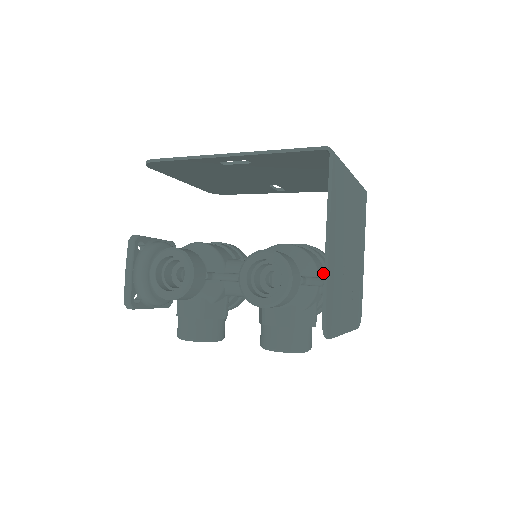
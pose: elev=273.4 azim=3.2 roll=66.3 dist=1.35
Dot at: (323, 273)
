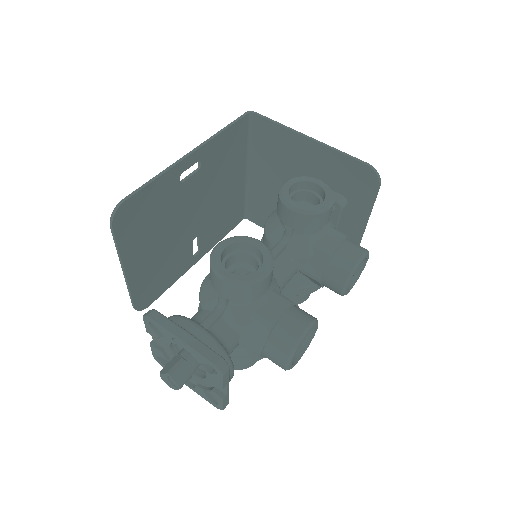
Dot at: occluded
